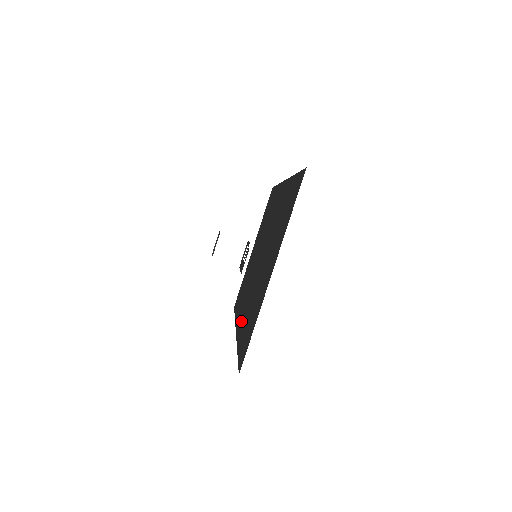
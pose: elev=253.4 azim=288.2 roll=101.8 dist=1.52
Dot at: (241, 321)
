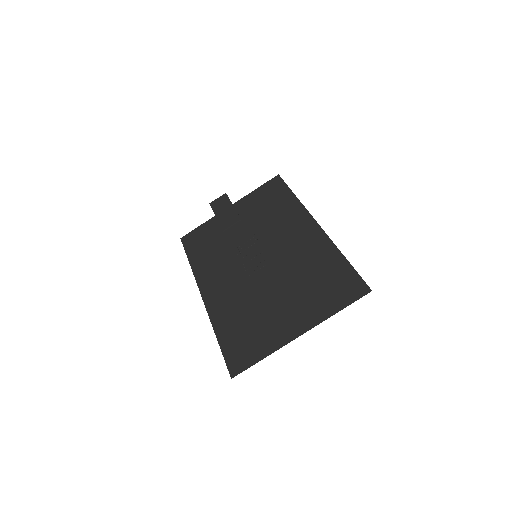
Dot at: (218, 300)
